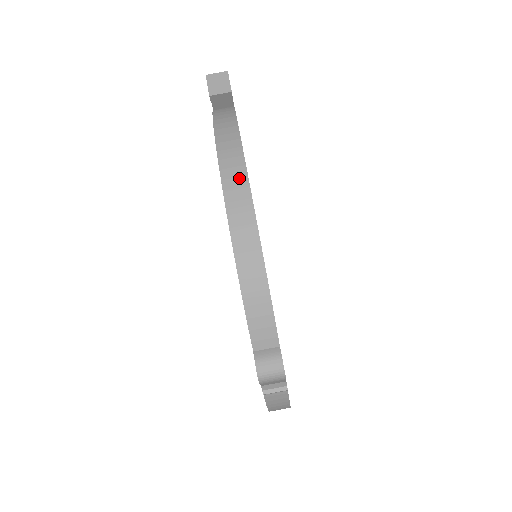
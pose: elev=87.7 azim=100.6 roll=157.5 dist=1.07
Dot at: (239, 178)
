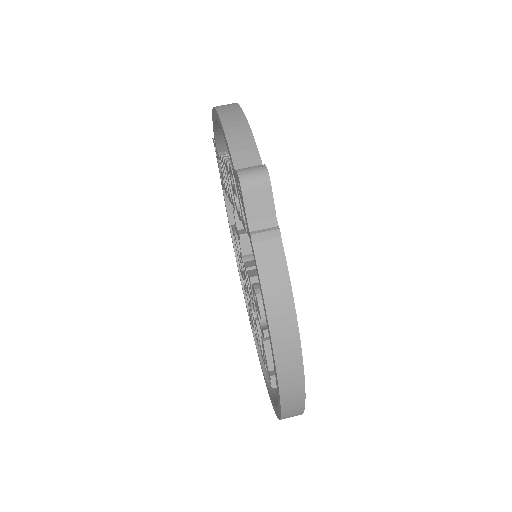
Dot at: occluded
